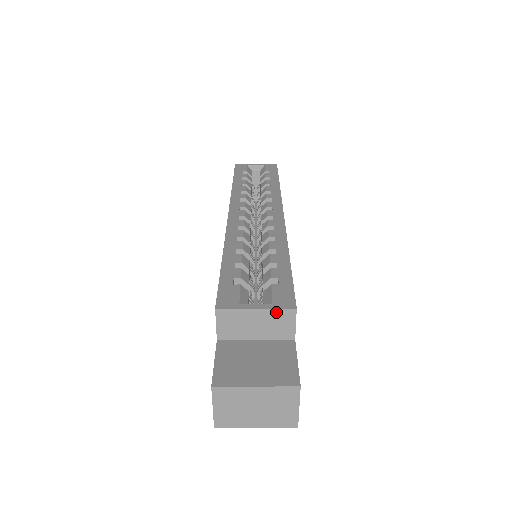
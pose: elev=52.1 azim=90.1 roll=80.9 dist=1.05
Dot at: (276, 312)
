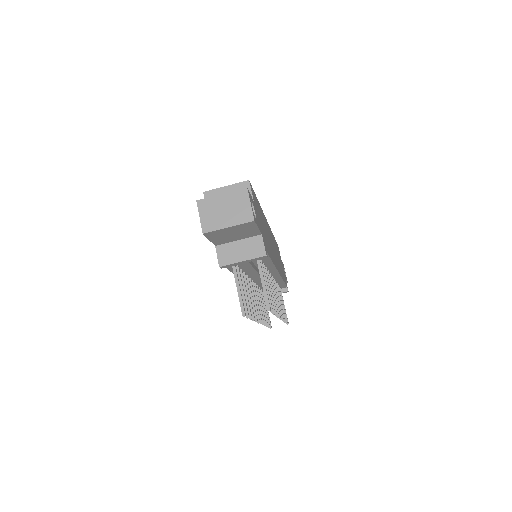
Dot at: (238, 185)
